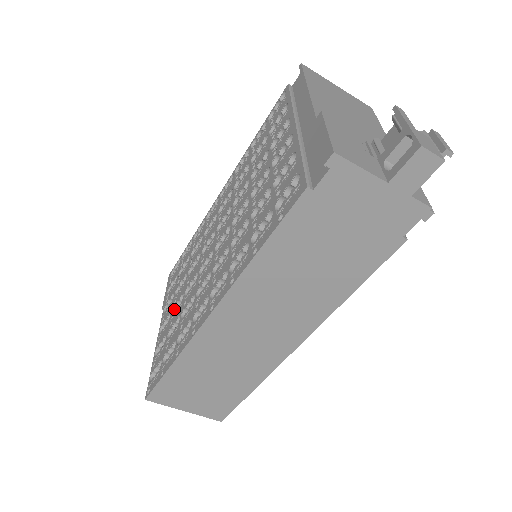
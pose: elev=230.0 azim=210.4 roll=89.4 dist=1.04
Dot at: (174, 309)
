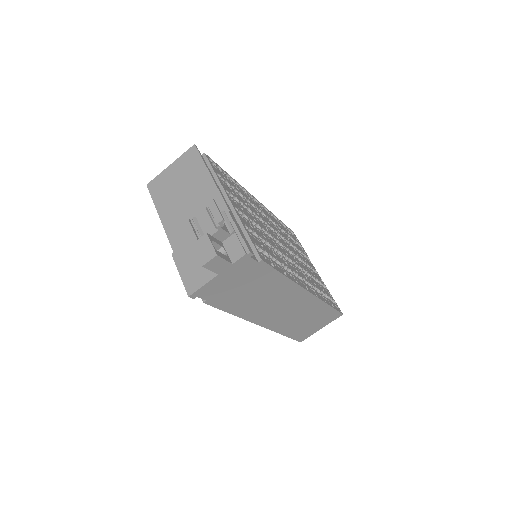
Dot at: occluded
